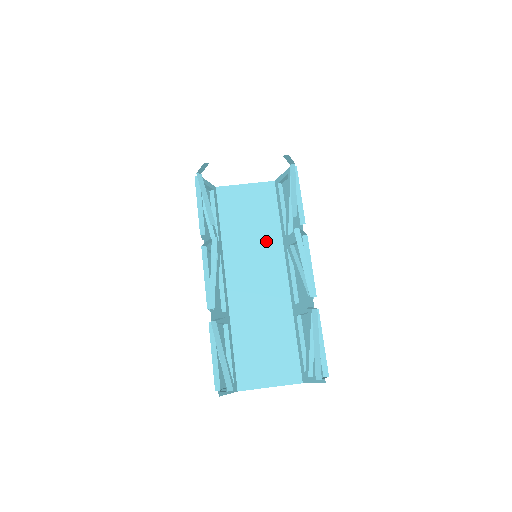
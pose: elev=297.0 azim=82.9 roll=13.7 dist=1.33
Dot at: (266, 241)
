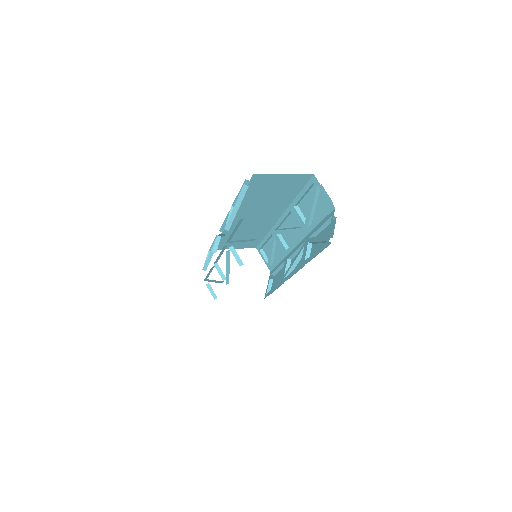
Dot at: occluded
